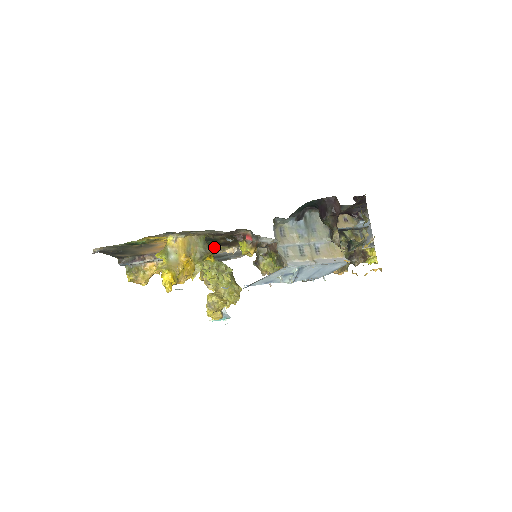
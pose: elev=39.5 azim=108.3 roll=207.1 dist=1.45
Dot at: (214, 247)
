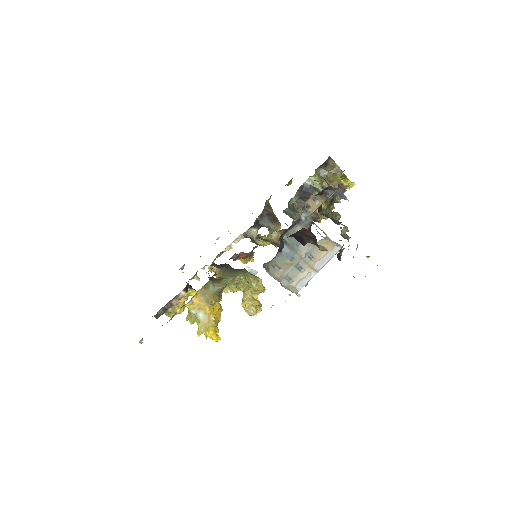
Dot at: (221, 279)
